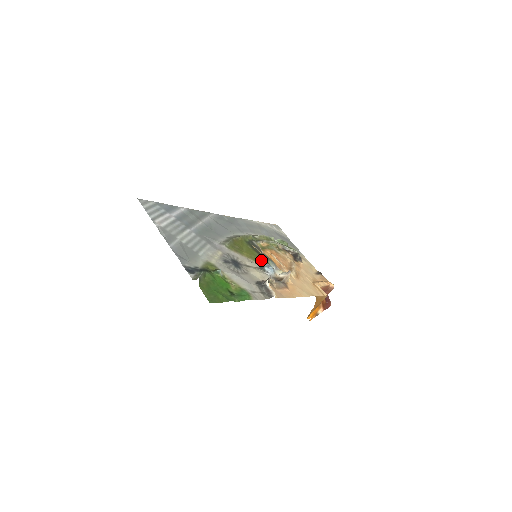
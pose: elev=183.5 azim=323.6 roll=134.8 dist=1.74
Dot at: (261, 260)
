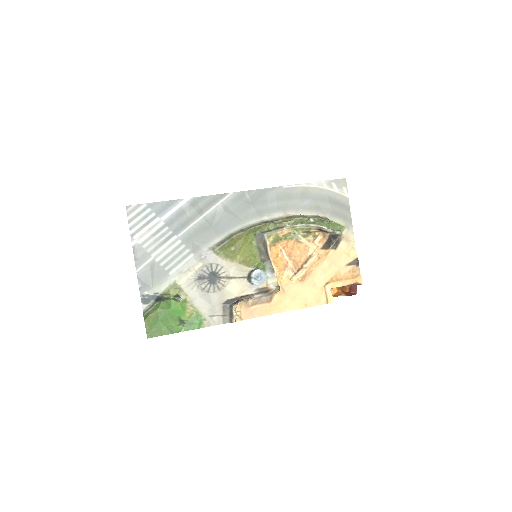
Dot at: (258, 263)
